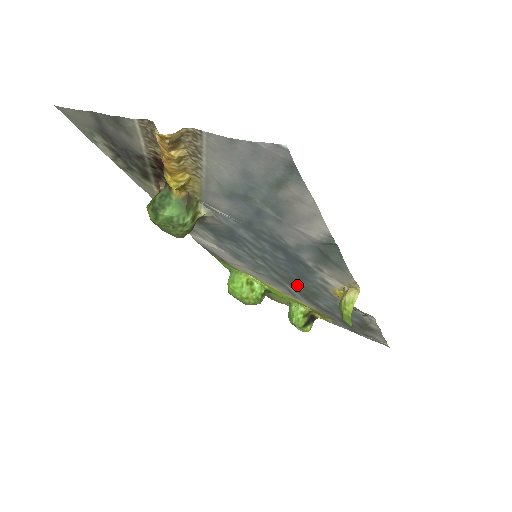
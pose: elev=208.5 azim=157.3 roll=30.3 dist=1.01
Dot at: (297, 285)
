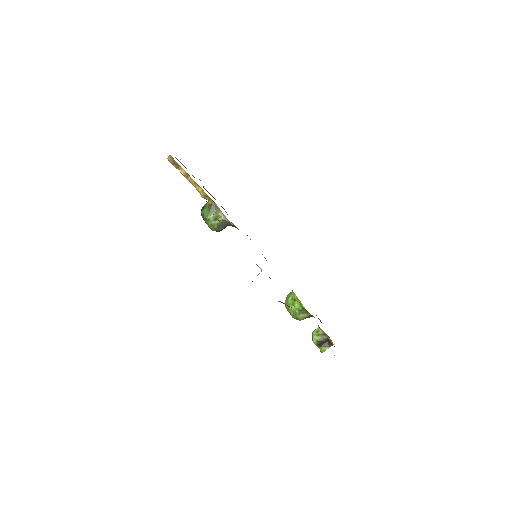
Dot at: occluded
